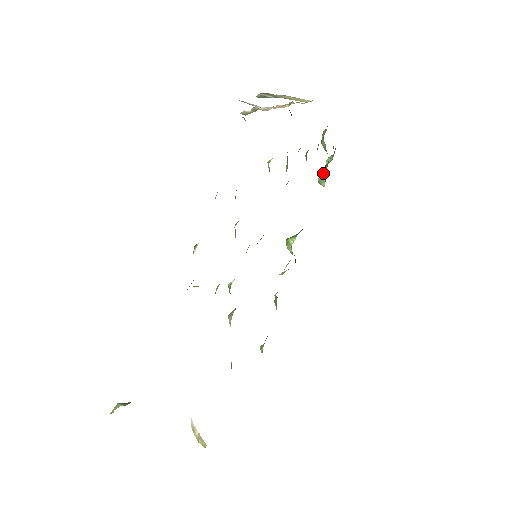
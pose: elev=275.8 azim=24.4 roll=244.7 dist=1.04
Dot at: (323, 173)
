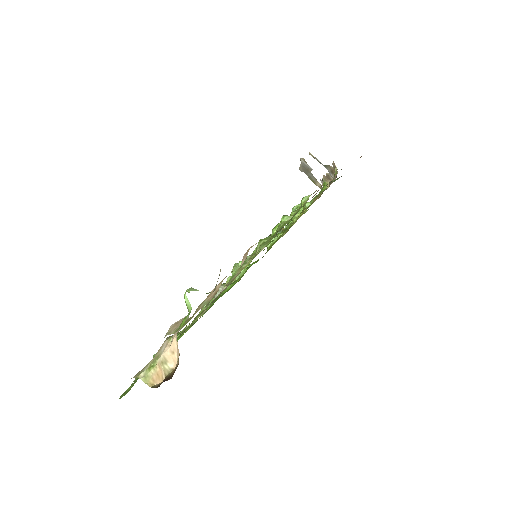
Dot at: occluded
